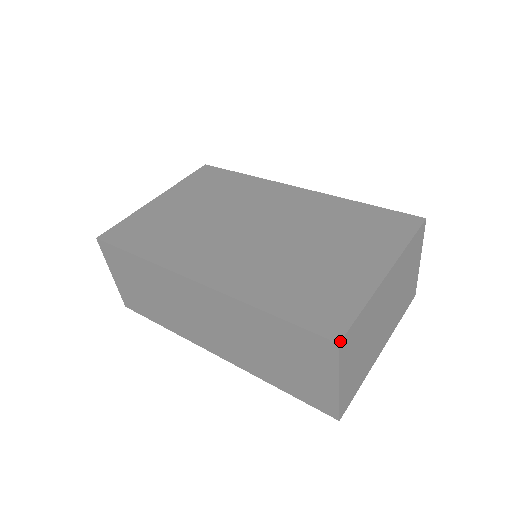
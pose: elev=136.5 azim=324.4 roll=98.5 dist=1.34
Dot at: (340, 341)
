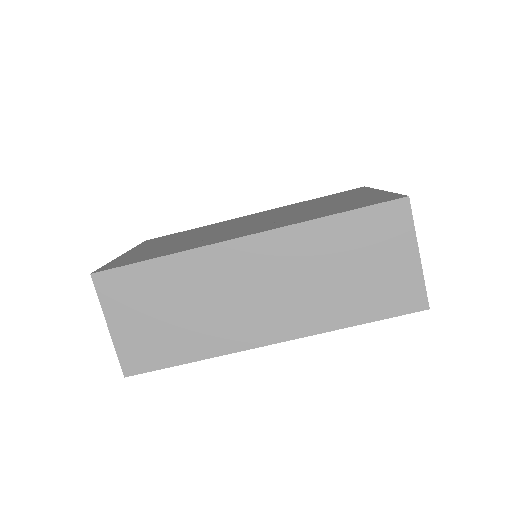
Dot at: (408, 196)
